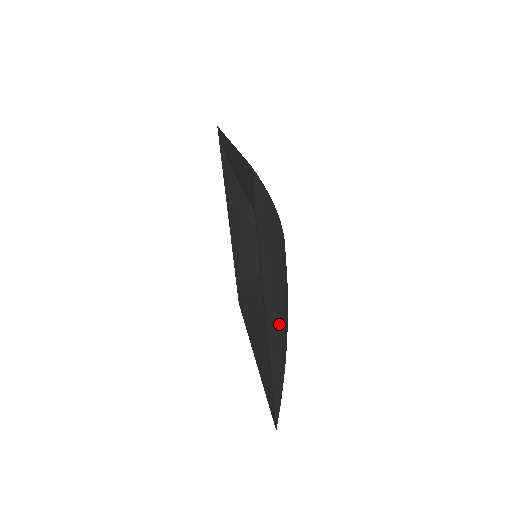
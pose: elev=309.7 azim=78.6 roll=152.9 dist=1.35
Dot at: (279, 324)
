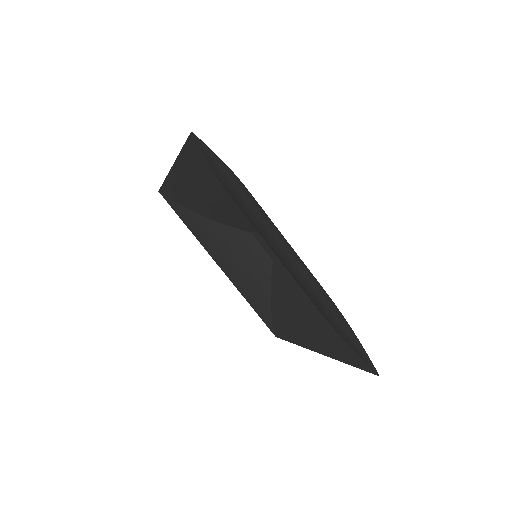
Dot at: occluded
